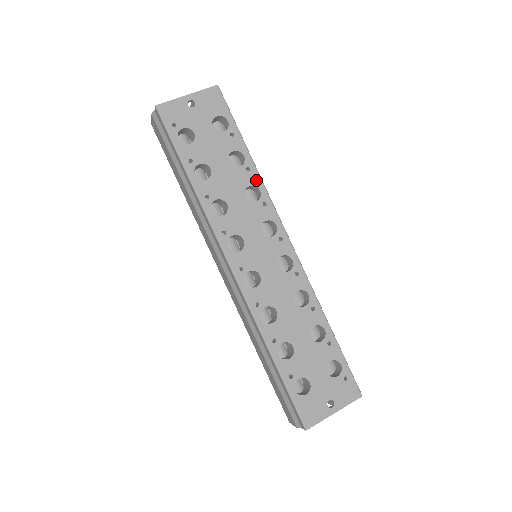
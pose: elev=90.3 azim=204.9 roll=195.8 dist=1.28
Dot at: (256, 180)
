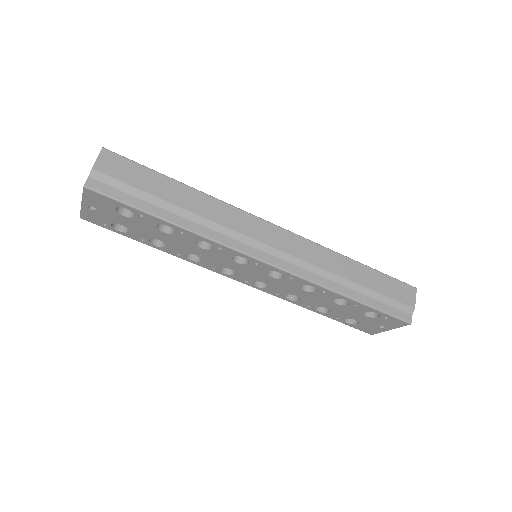
Dot at: (195, 237)
